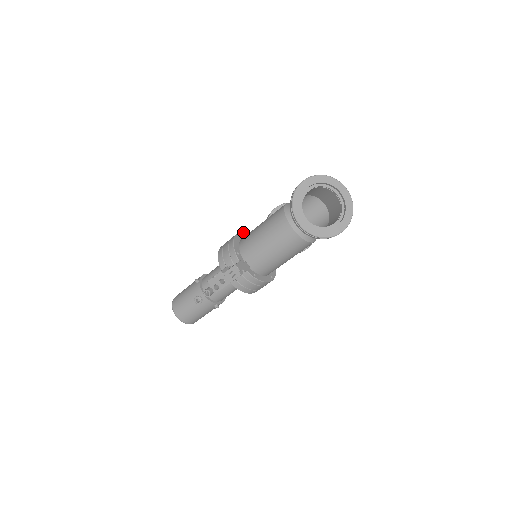
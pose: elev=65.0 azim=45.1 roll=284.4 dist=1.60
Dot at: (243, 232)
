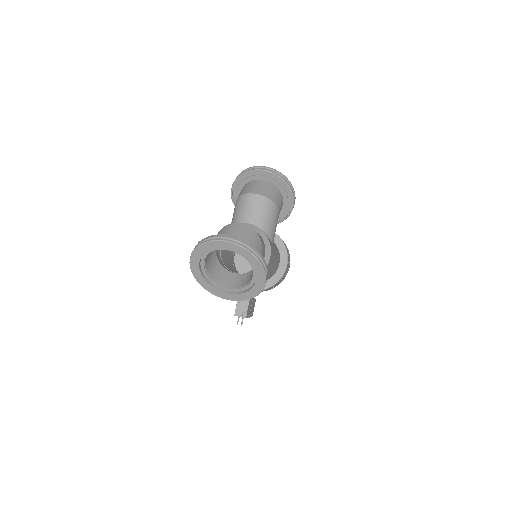
Dot at: occluded
